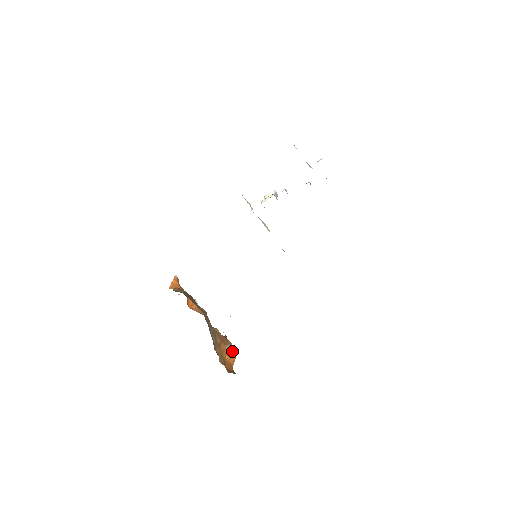
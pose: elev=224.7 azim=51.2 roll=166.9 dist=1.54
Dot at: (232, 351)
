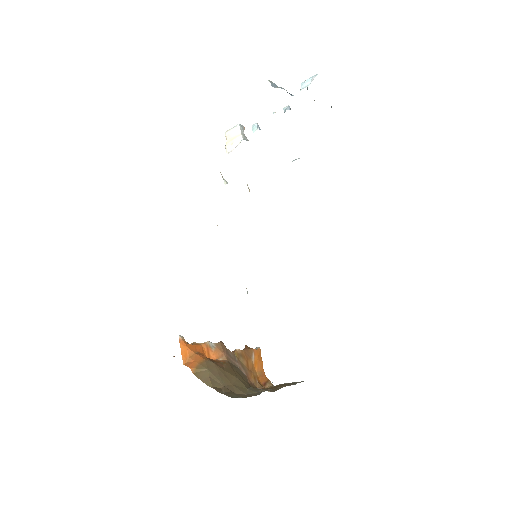
Dot at: (257, 357)
